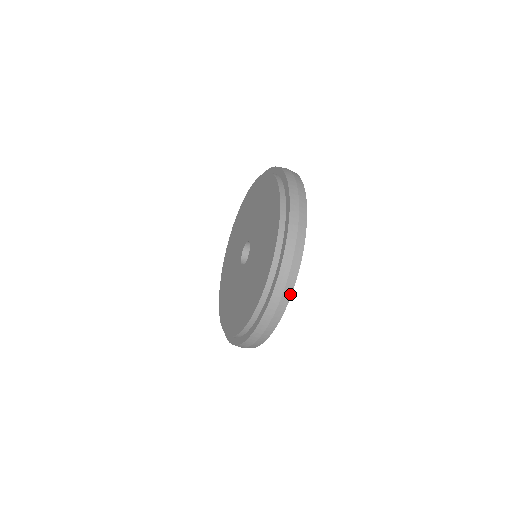
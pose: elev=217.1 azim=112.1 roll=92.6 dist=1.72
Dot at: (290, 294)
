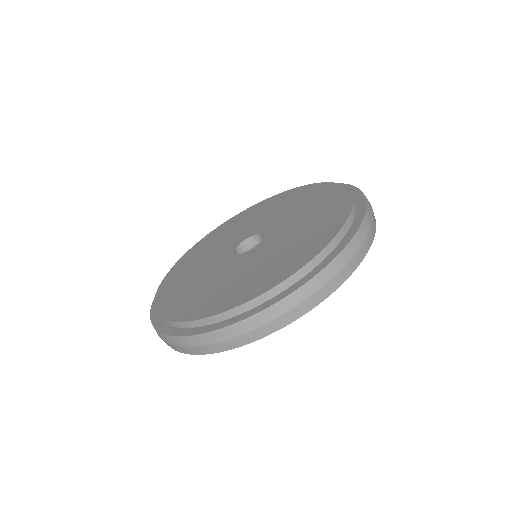
Dot at: (285, 324)
